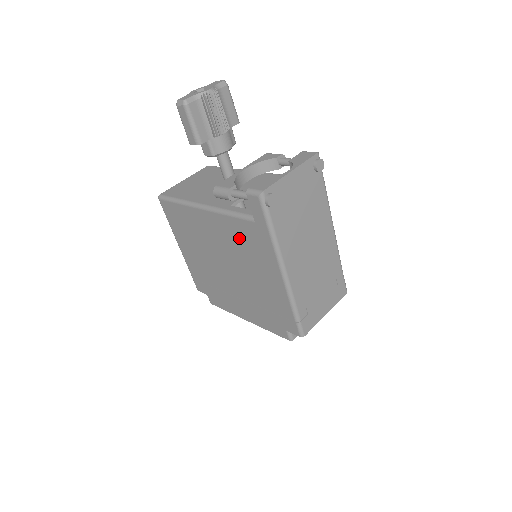
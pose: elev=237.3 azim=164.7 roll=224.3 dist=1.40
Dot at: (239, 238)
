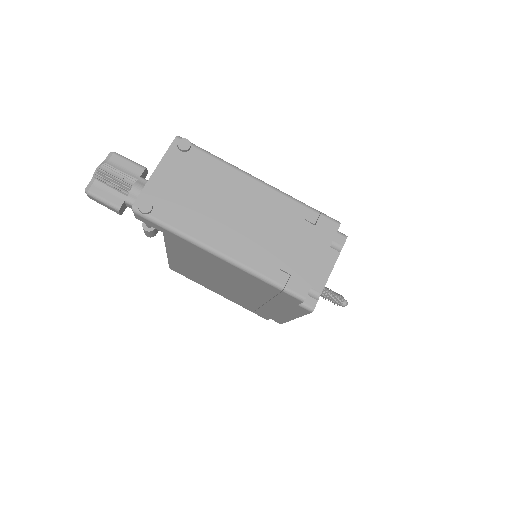
Dot at: (188, 254)
